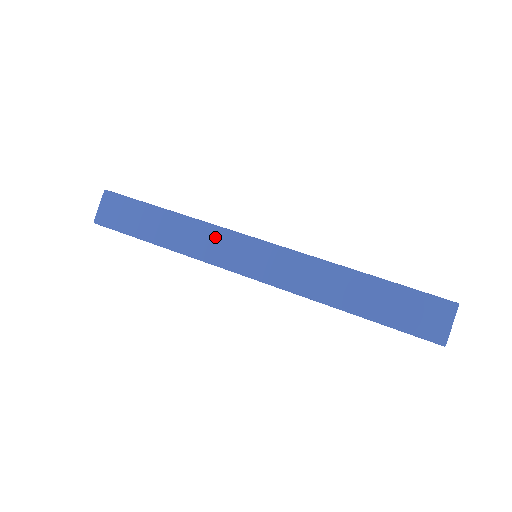
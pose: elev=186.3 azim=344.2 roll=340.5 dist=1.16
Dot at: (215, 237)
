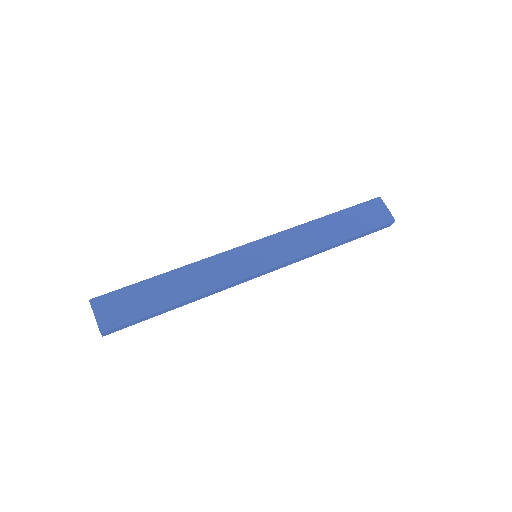
Dot at: (219, 263)
